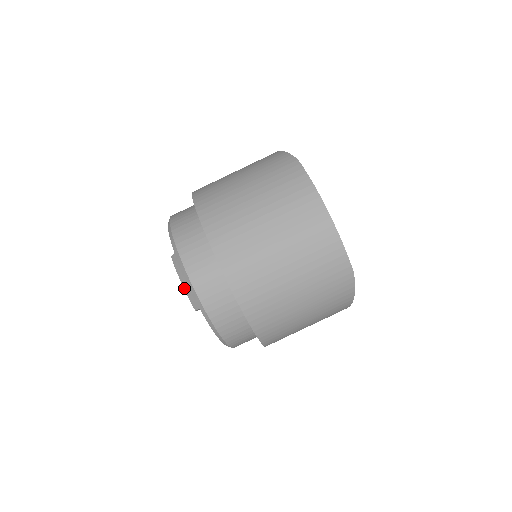
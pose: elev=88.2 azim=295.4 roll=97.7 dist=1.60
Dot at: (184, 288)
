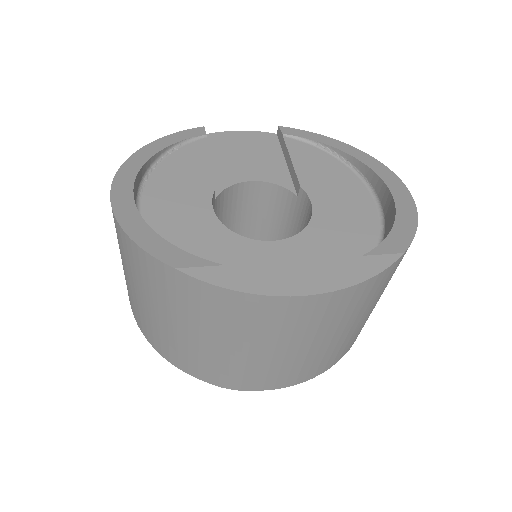
Dot at: occluded
